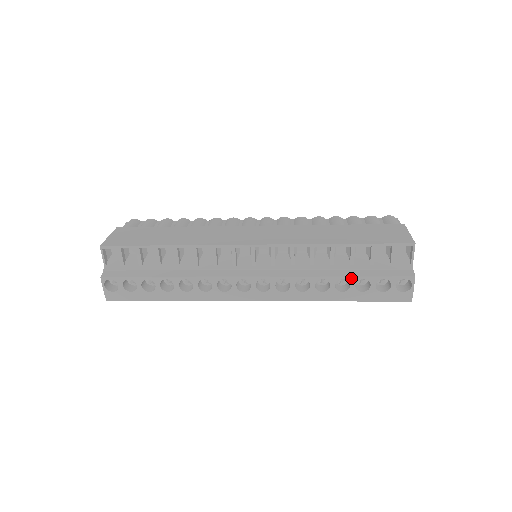
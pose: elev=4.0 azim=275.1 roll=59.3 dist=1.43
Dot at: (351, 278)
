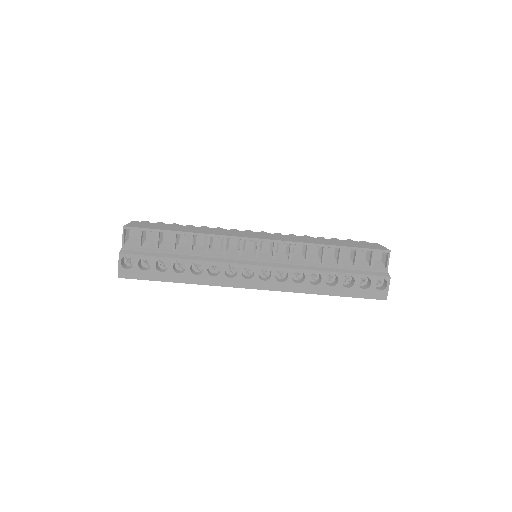
Dot at: (339, 274)
